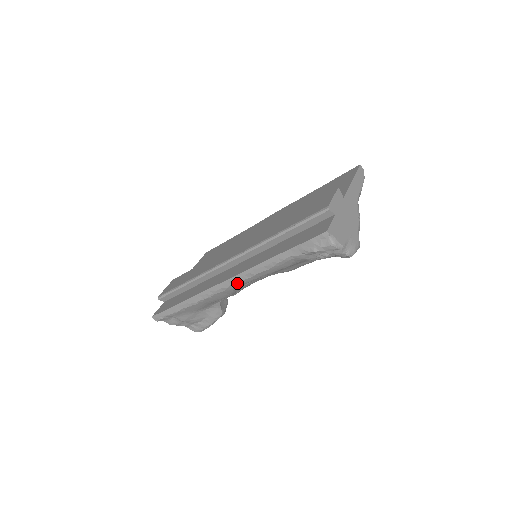
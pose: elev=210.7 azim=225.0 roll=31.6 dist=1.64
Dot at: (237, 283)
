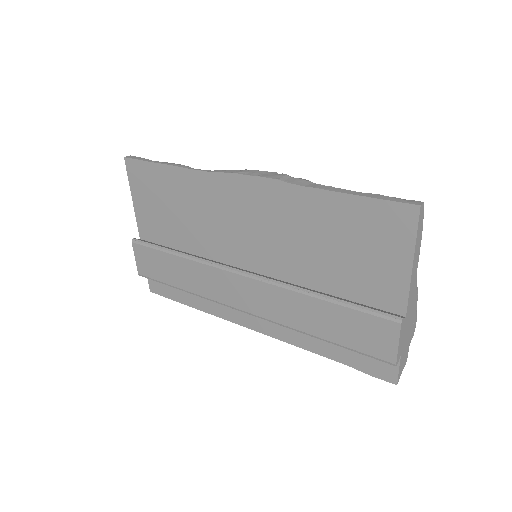
Dot at: occluded
